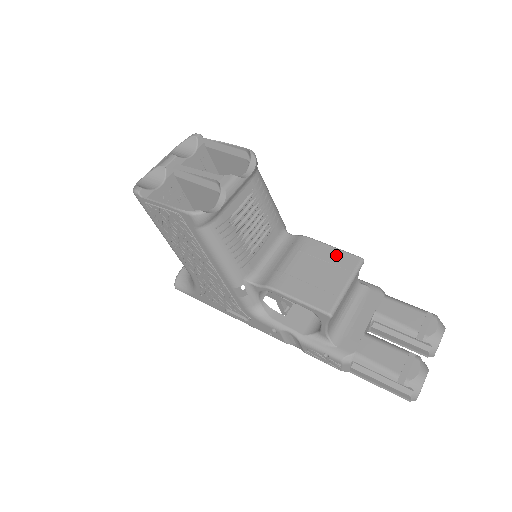
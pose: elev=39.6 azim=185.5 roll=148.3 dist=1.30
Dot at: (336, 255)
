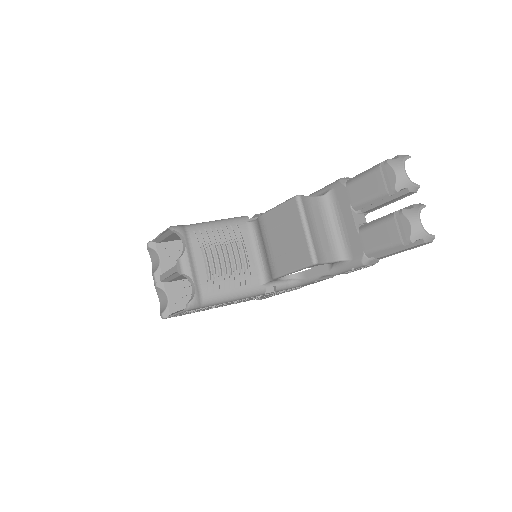
Dot at: (283, 212)
